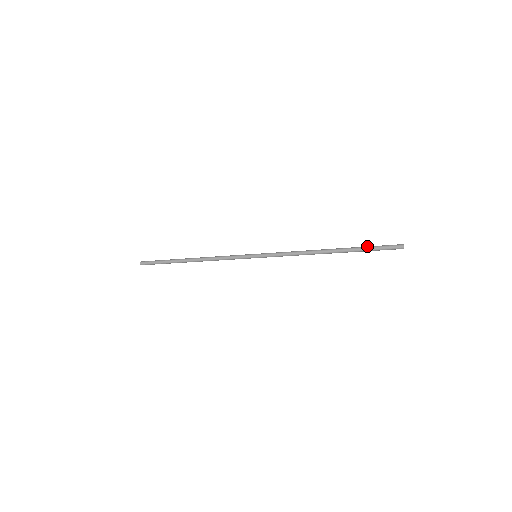
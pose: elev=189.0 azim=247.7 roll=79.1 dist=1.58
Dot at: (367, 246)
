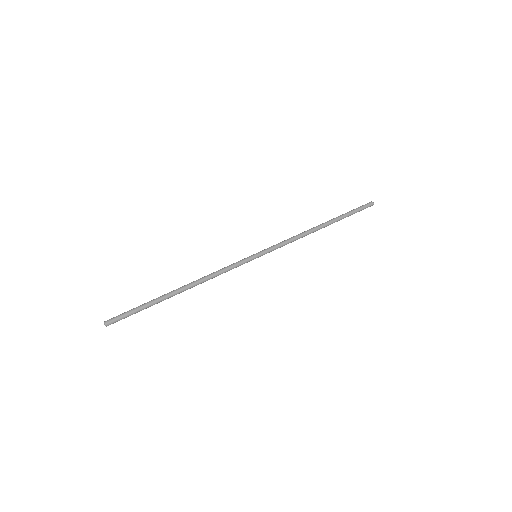
Dot at: occluded
